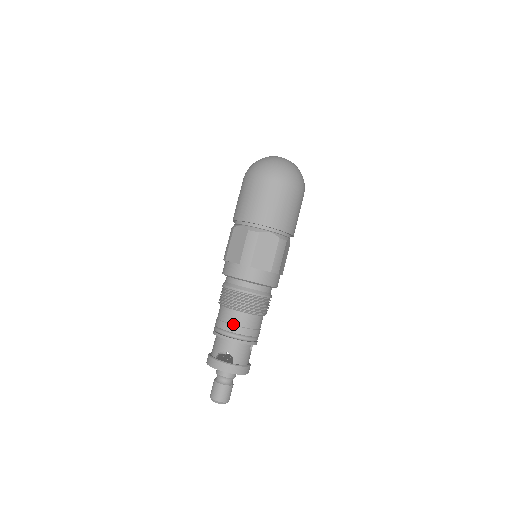
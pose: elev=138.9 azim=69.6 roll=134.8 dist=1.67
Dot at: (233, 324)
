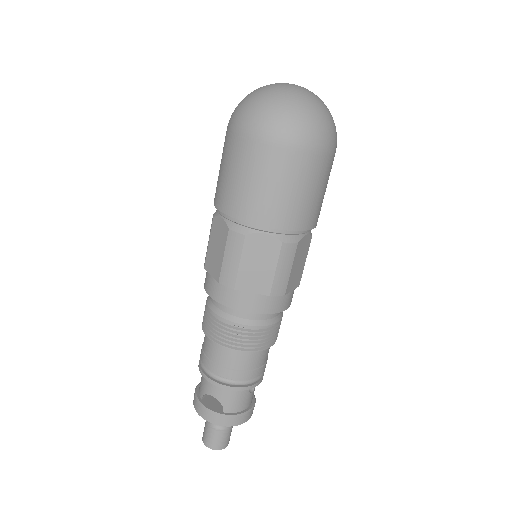
Dot at: (218, 364)
